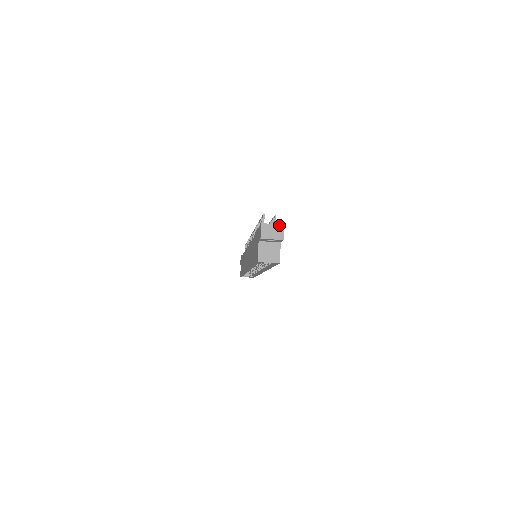
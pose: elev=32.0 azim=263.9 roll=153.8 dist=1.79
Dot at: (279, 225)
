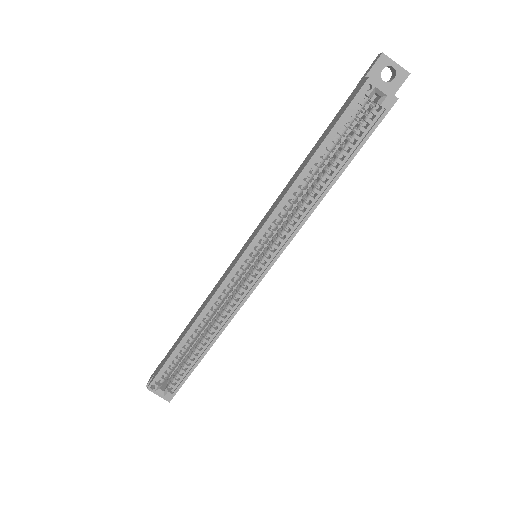
Dot at: occluded
